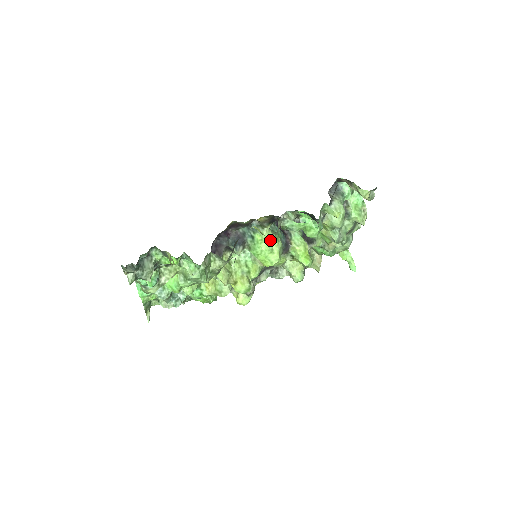
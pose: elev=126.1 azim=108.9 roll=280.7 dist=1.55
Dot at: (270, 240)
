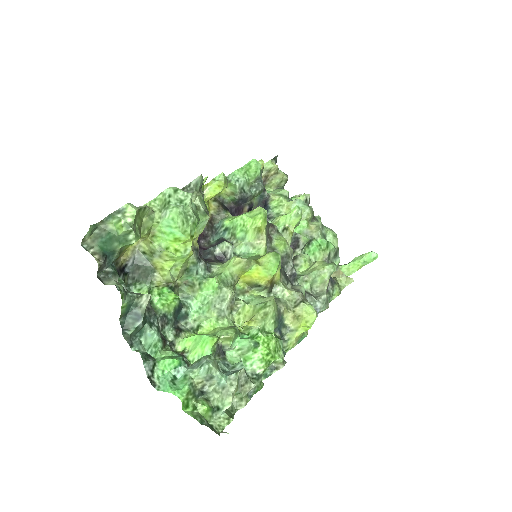
Dot at: occluded
